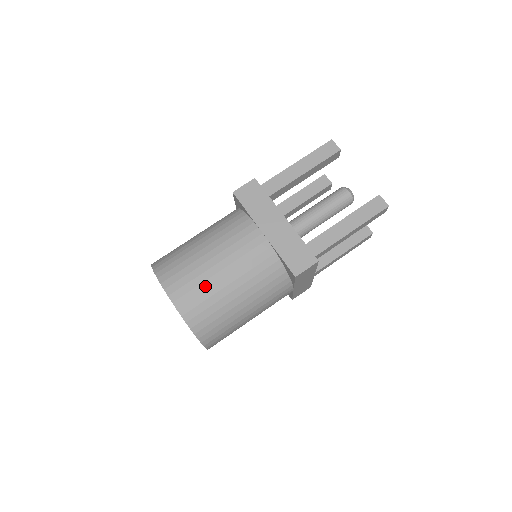
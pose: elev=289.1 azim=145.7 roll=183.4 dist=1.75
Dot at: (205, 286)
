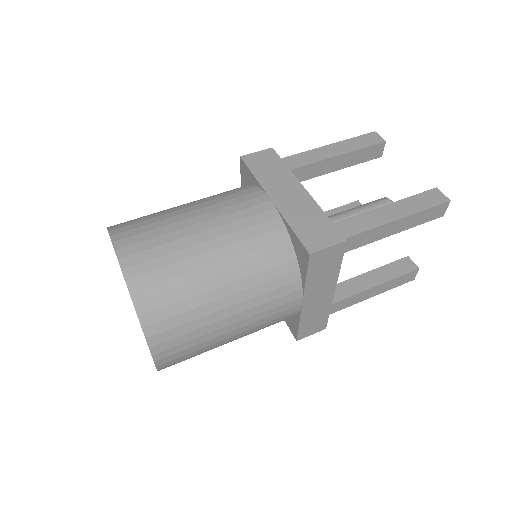
Dot at: (173, 247)
